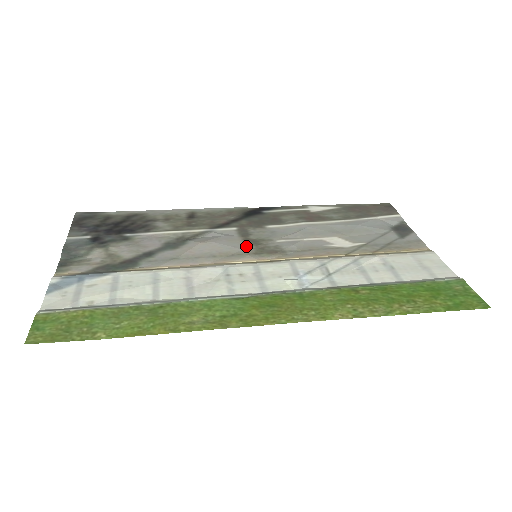
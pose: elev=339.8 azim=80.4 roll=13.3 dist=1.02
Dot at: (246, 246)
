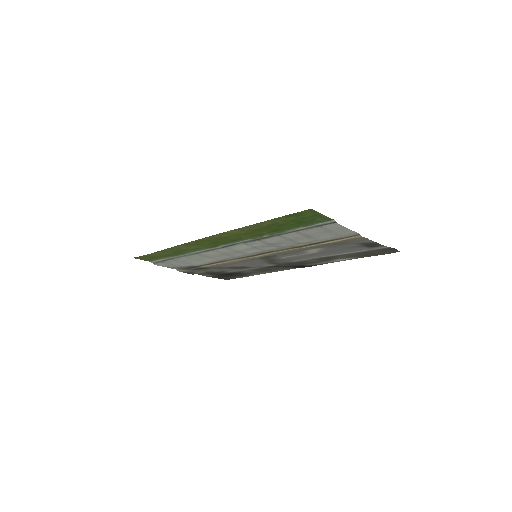
Dot at: (263, 260)
